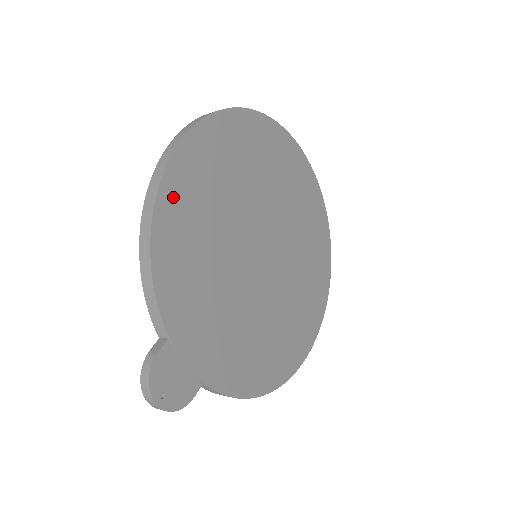
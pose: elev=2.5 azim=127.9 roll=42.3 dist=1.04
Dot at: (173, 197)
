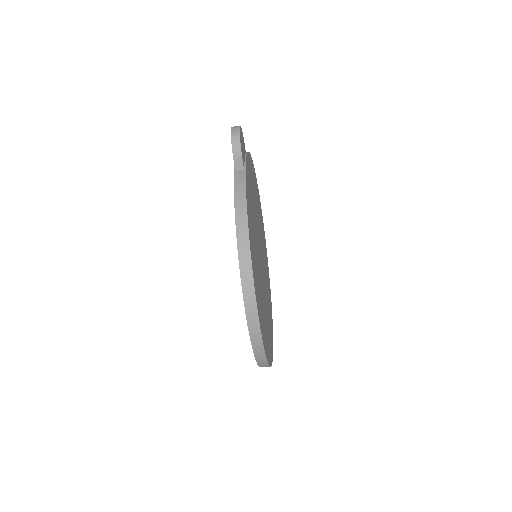
Dot at: (256, 184)
